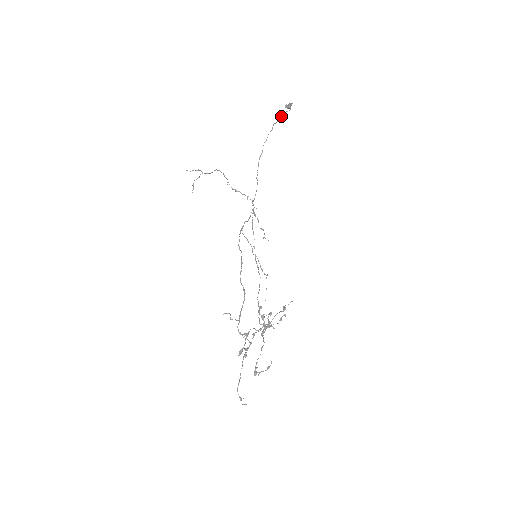
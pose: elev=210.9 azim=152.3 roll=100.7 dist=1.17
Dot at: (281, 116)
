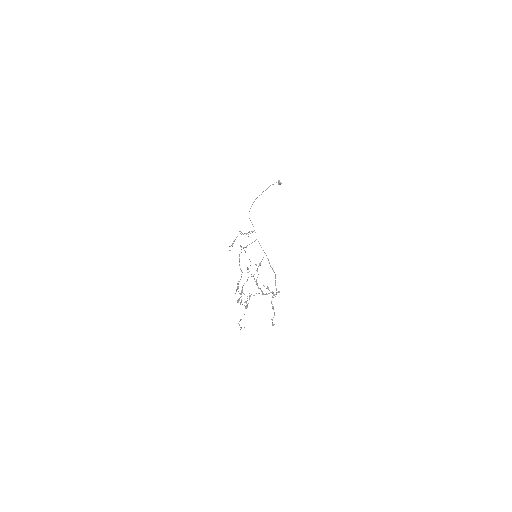
Dot at: occluded
